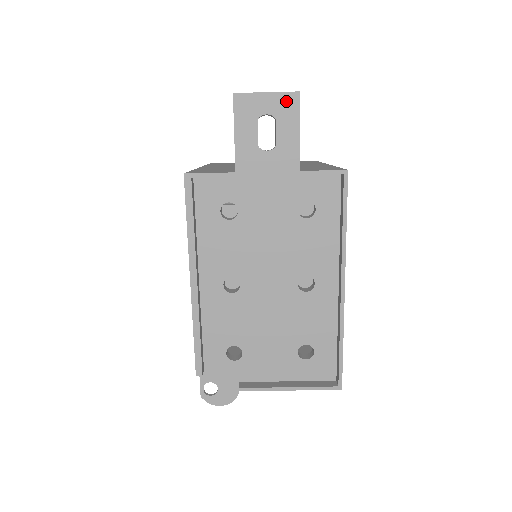
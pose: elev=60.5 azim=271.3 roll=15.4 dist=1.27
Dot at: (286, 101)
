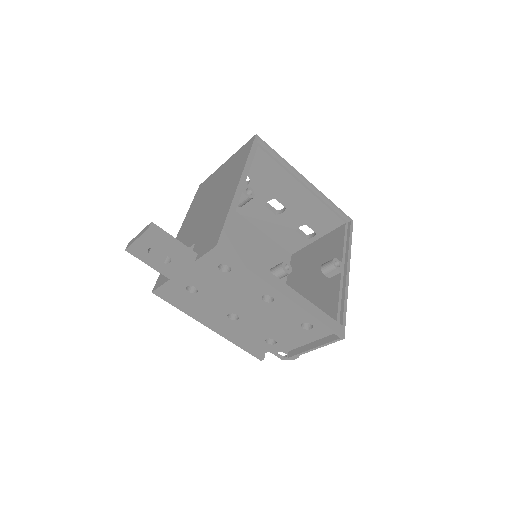
Dot at: (148, 237)
